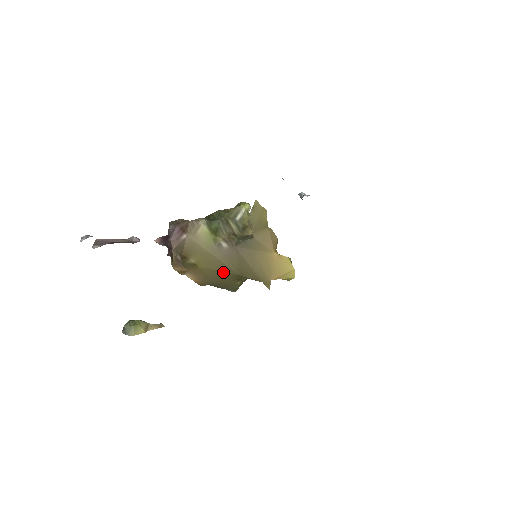
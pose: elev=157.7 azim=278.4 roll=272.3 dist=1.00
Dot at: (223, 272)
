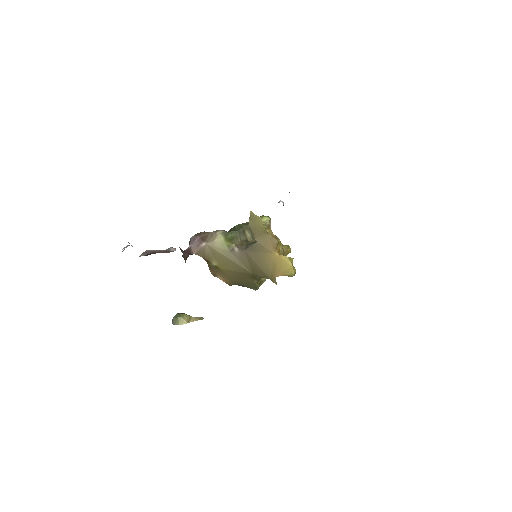
Dot at: (240, 272)
